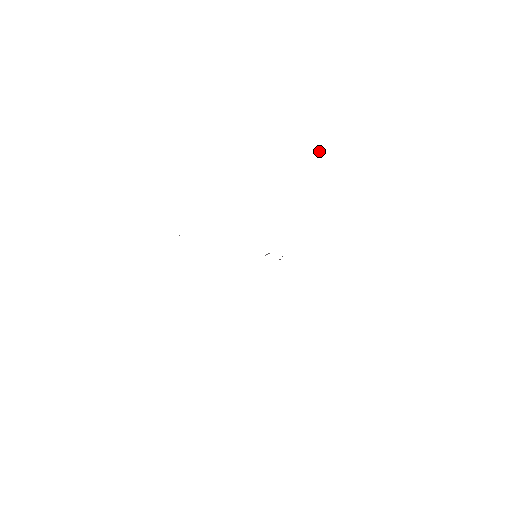
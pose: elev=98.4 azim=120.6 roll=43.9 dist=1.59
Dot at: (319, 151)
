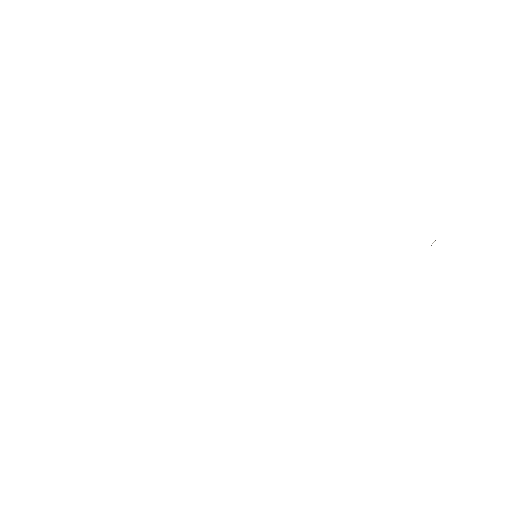
Dot at: (434, 241)
